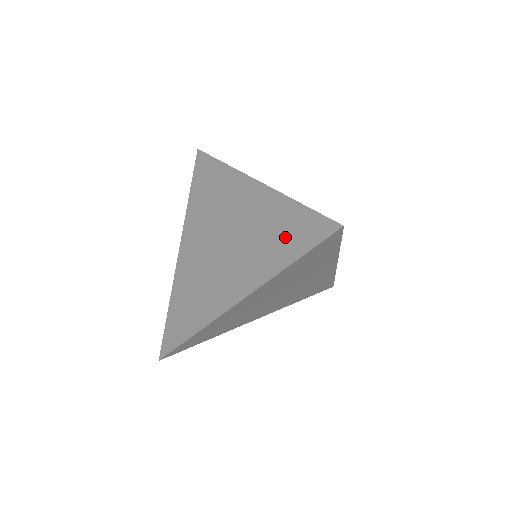
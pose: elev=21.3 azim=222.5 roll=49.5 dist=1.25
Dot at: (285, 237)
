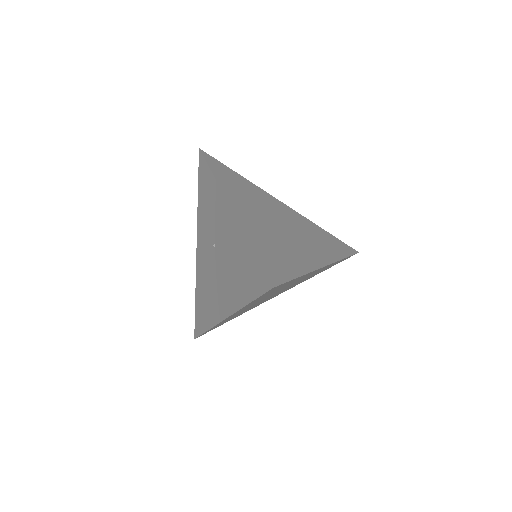
Dot at: (245, 276)
